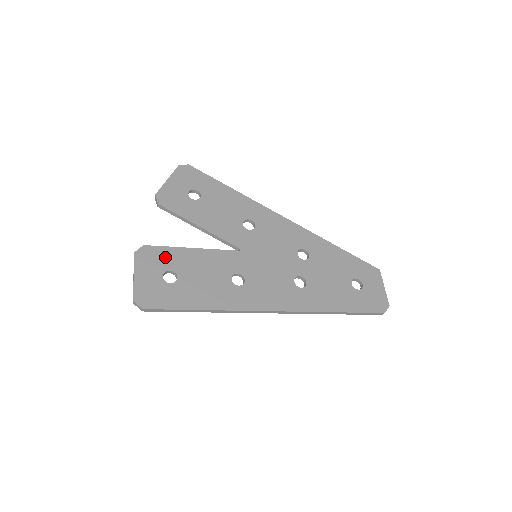
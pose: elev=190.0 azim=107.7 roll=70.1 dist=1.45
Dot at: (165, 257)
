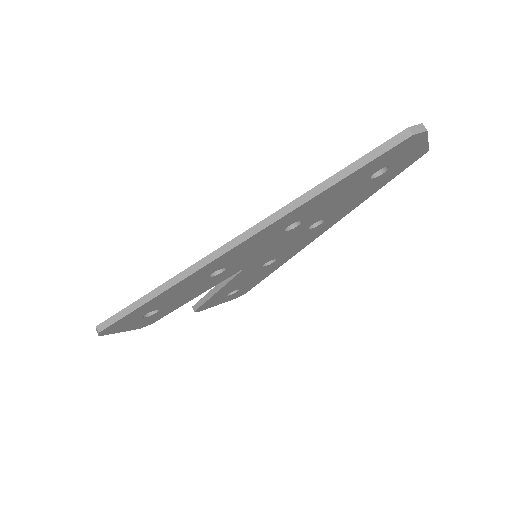
Dot at: occluded
